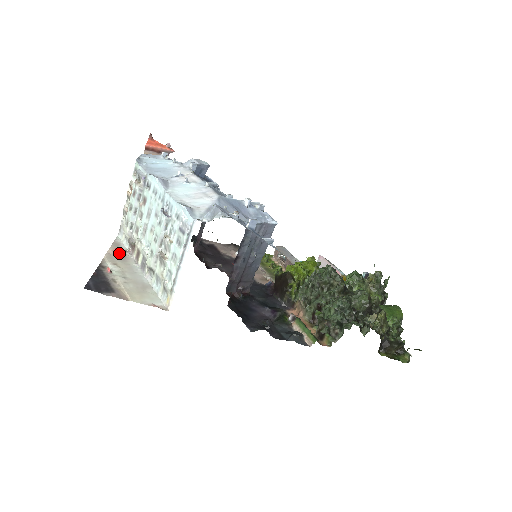
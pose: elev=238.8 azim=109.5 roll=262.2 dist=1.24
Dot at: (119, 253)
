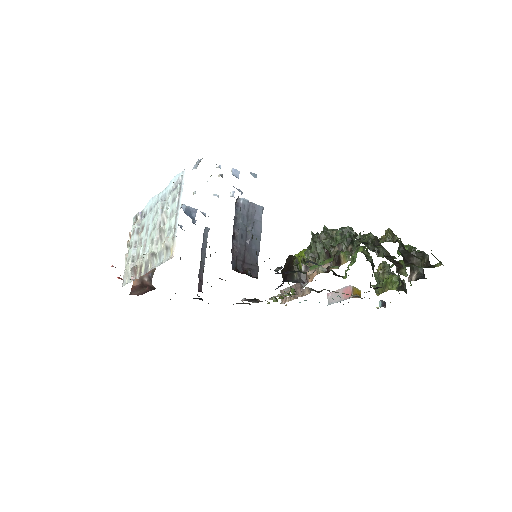
Dot at: occluded
